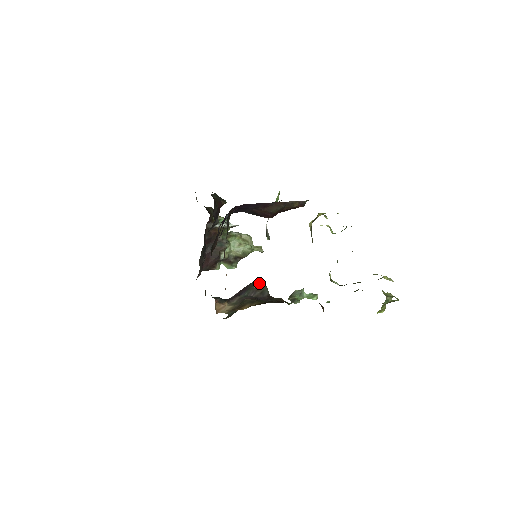
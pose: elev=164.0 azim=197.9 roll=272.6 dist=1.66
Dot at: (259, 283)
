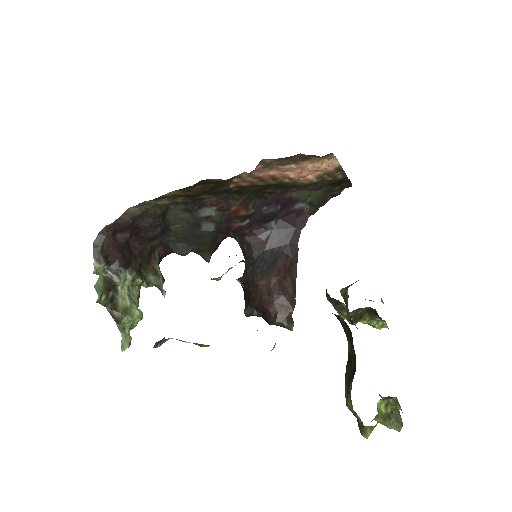
Dot at: occluded
